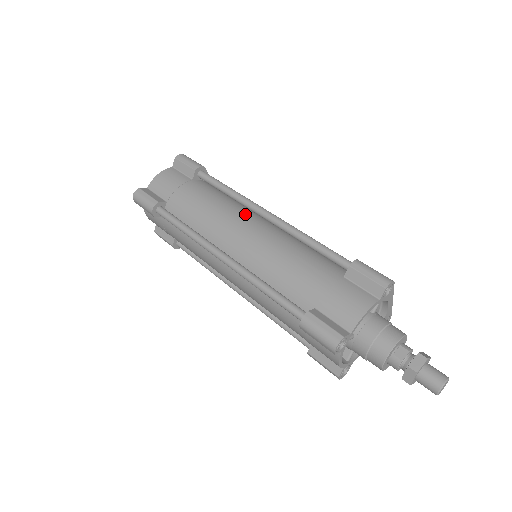
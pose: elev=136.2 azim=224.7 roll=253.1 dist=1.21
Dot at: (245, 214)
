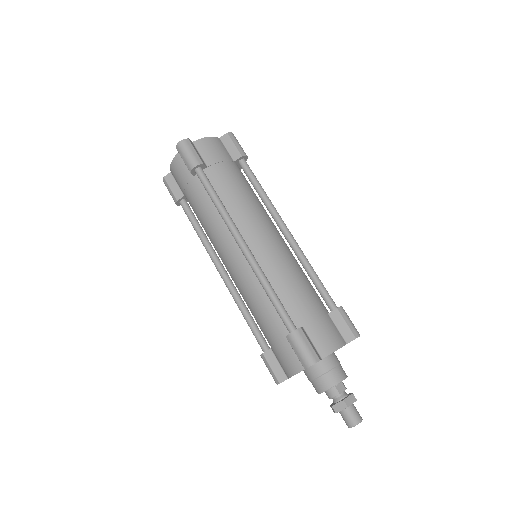
Dot at: (270, 220)
